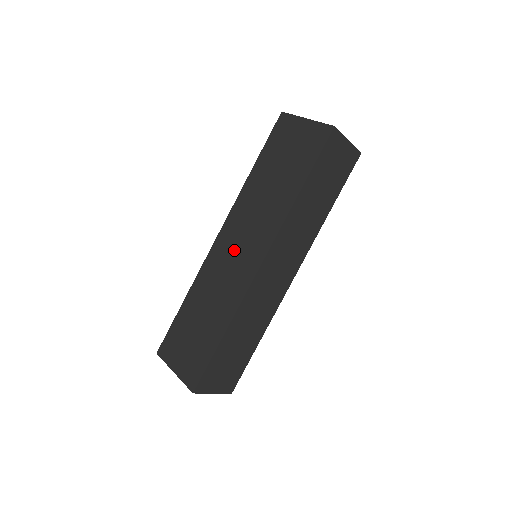
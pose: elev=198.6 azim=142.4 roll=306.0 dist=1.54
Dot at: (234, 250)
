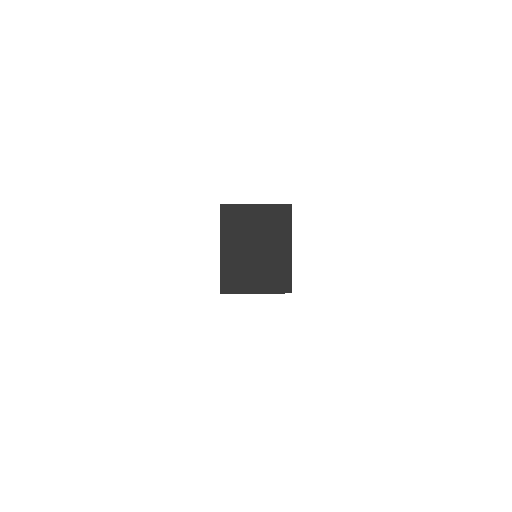
Dot at: occluded
